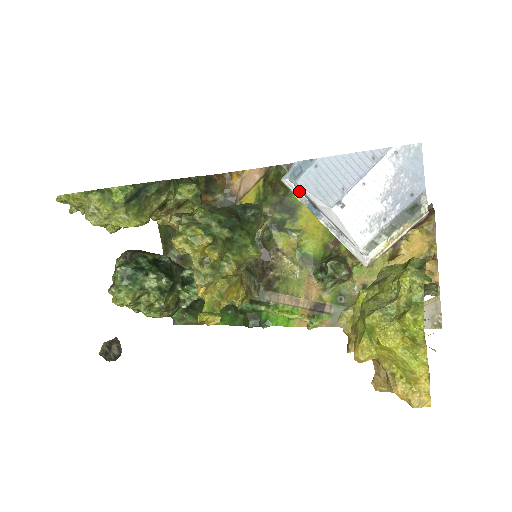
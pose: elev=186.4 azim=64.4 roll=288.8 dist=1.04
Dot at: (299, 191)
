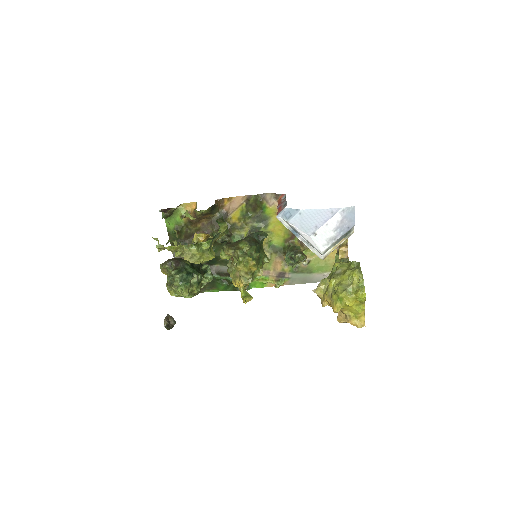
Dot at: (287, 224)
